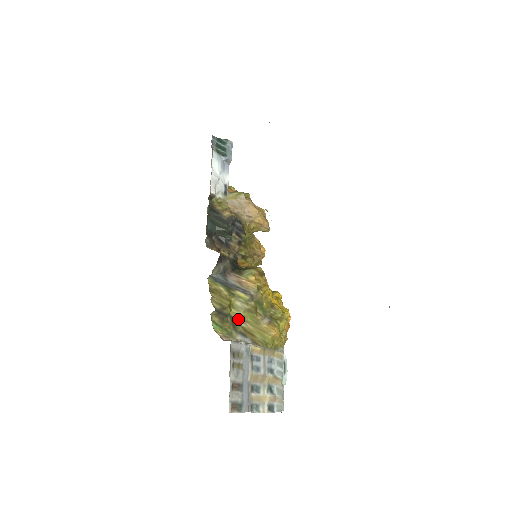
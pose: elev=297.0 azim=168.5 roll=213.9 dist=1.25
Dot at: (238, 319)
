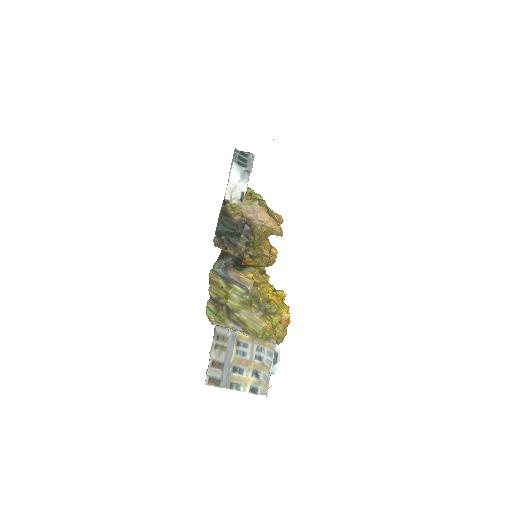
Dot at: (233, 309)
